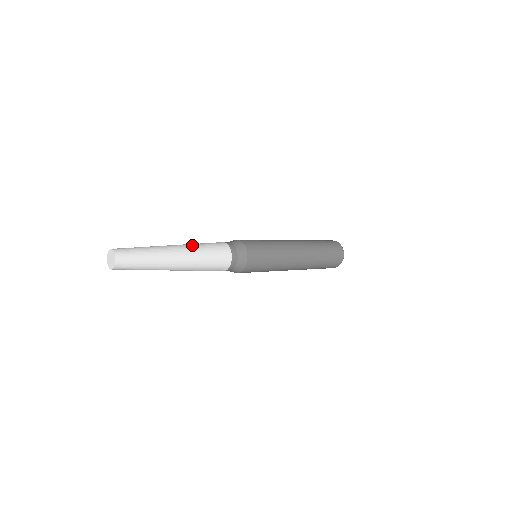
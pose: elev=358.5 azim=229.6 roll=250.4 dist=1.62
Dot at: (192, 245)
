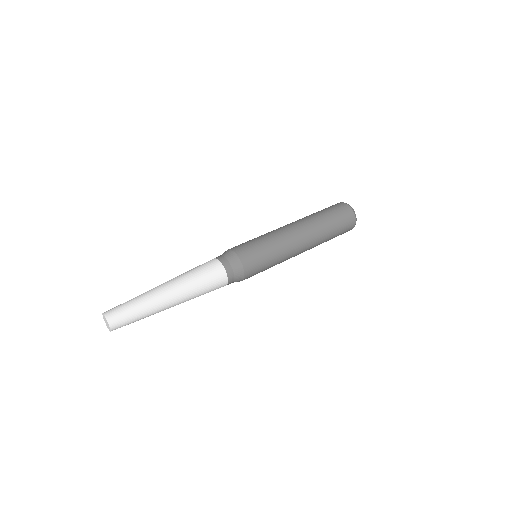
Dot at: (182, 276)
